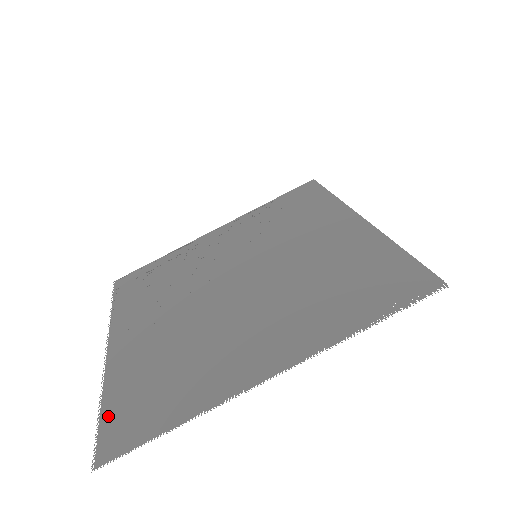
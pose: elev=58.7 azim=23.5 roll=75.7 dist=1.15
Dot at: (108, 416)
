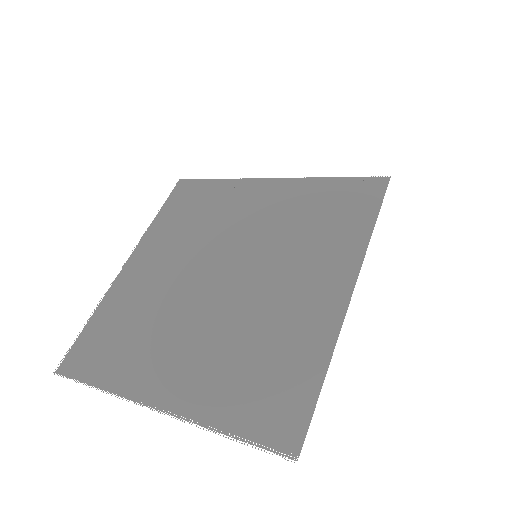
Dot at: (84, 335)
